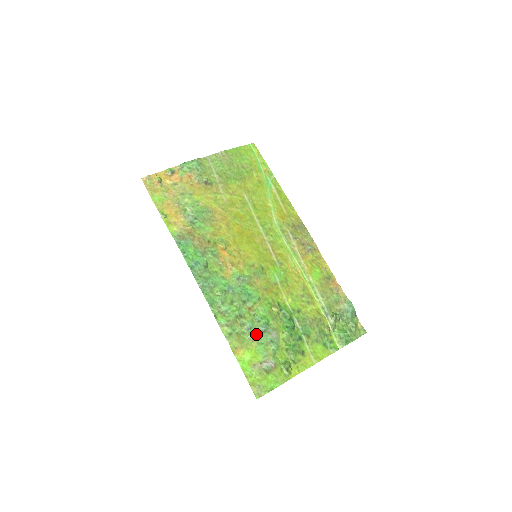
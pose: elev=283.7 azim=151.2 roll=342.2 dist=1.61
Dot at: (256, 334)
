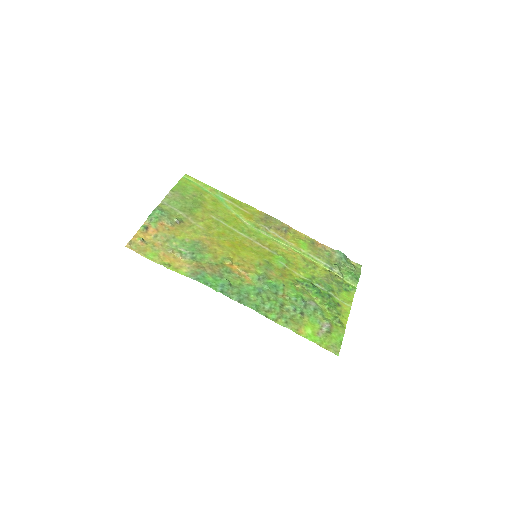
Dot at: (302, 311)
